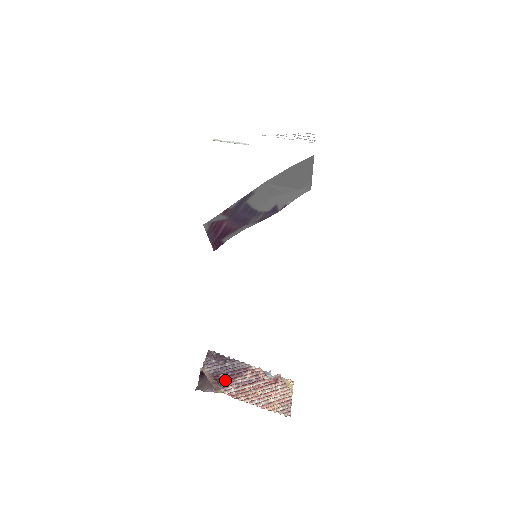
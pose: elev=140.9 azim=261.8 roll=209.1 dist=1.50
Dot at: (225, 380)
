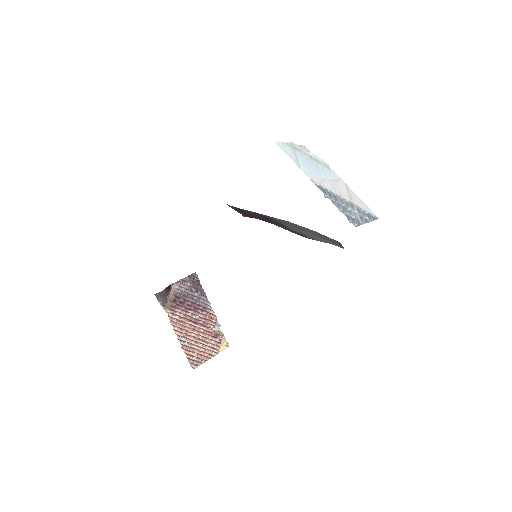
Dot at: (180, 305)
